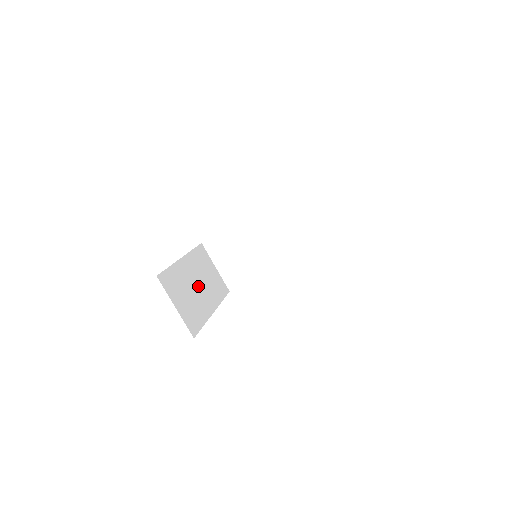
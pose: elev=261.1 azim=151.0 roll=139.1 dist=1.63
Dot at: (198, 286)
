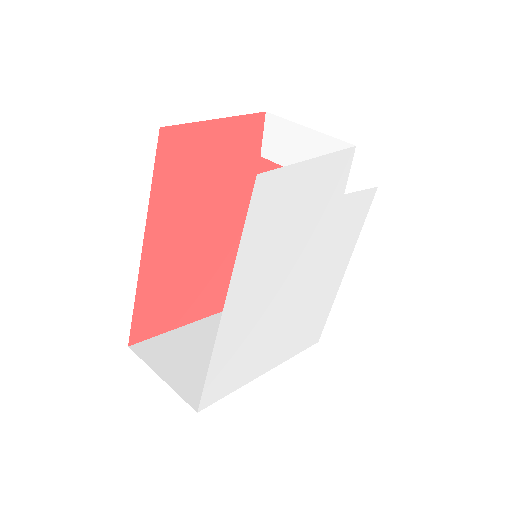
Dot at: occluded
